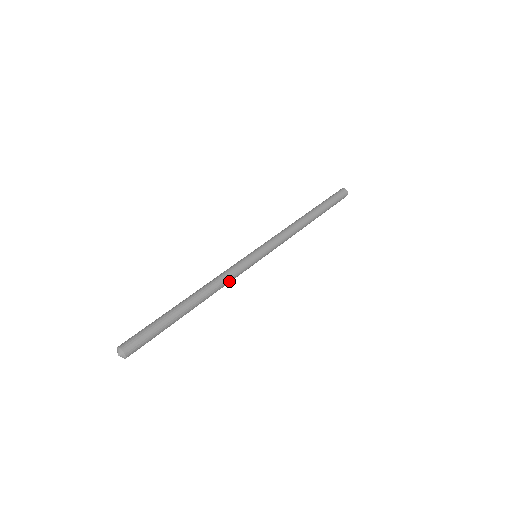
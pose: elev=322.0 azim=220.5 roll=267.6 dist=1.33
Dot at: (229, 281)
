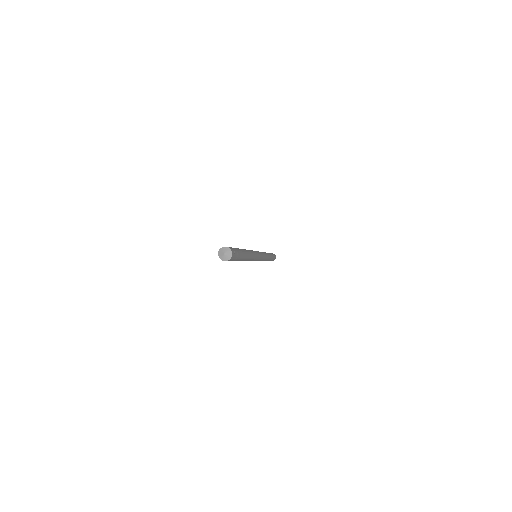
Dot at: occluded
